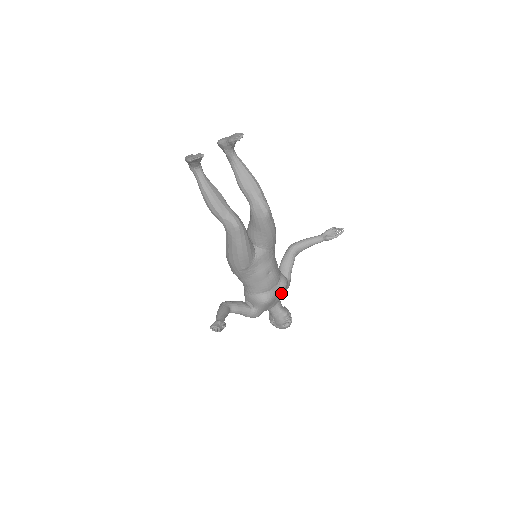
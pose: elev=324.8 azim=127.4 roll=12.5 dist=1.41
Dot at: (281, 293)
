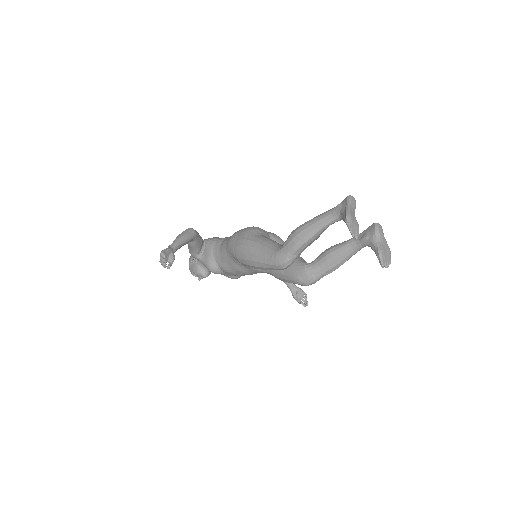
Dot at: occluded
